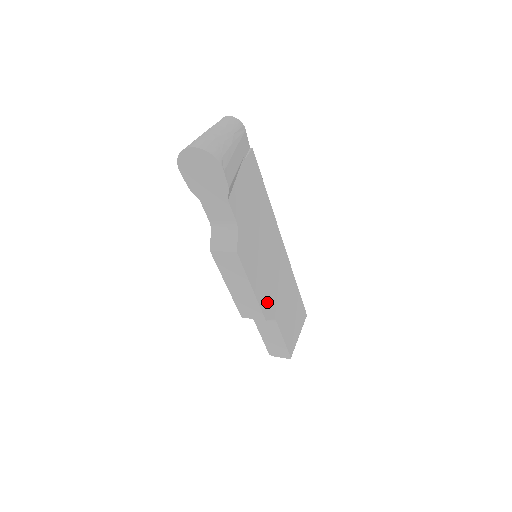
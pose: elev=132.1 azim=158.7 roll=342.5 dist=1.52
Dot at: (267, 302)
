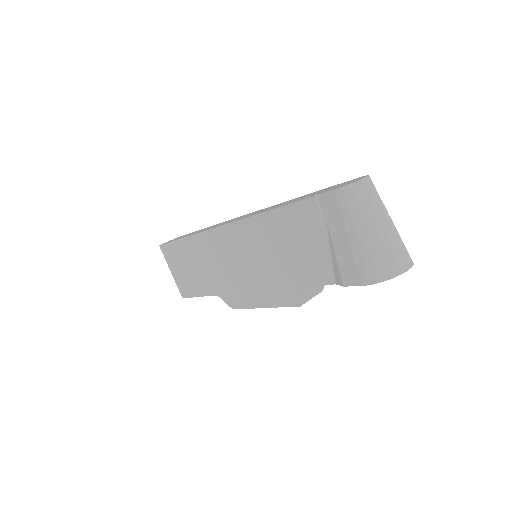
Dot at: occluded
